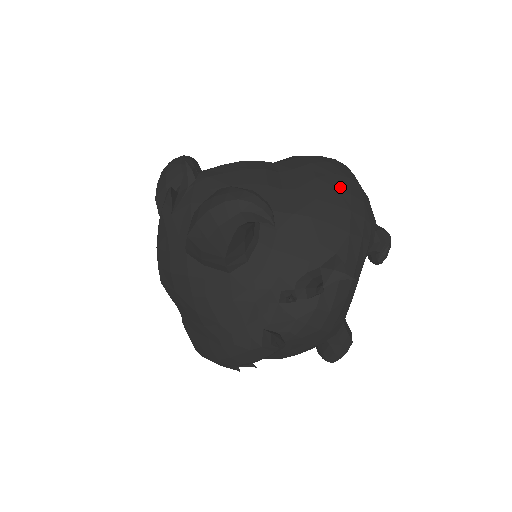
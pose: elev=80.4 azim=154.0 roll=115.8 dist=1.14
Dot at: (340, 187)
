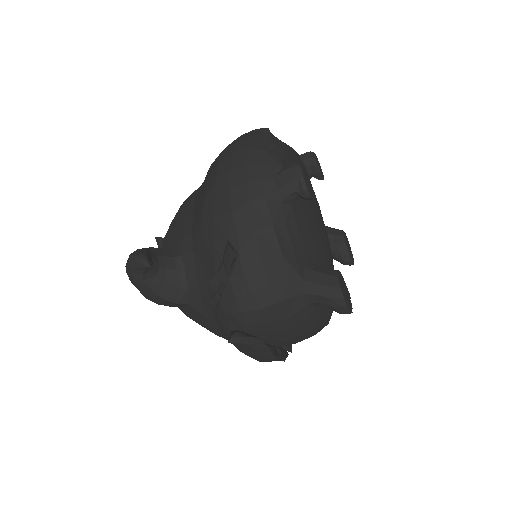
Dot at: (220, 173)
